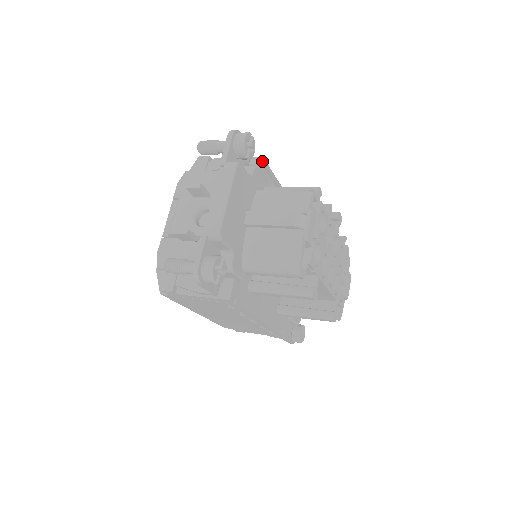
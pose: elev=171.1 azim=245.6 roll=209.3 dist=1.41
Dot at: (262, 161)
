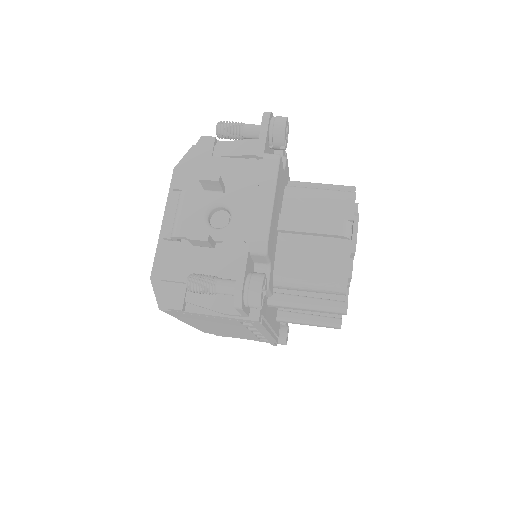
Dot at: occluded
